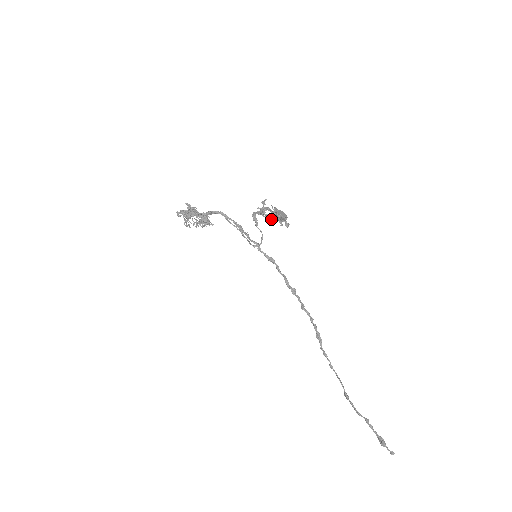
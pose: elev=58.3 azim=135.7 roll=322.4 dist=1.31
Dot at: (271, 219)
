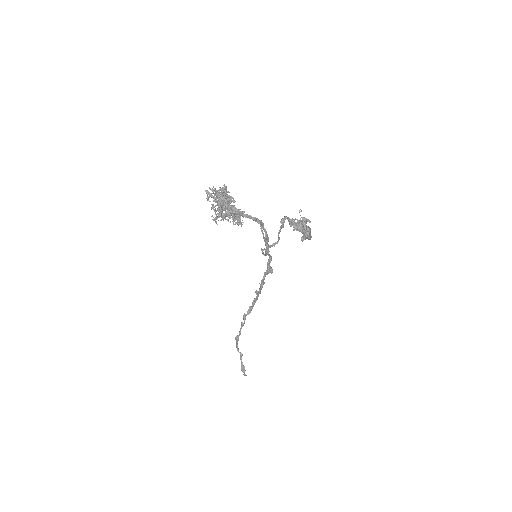
Dot at: occluded
